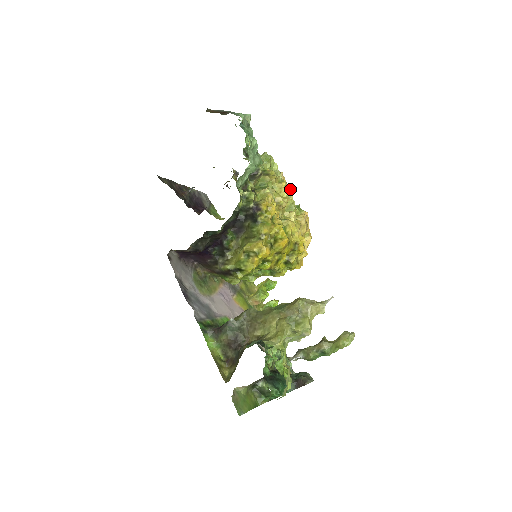
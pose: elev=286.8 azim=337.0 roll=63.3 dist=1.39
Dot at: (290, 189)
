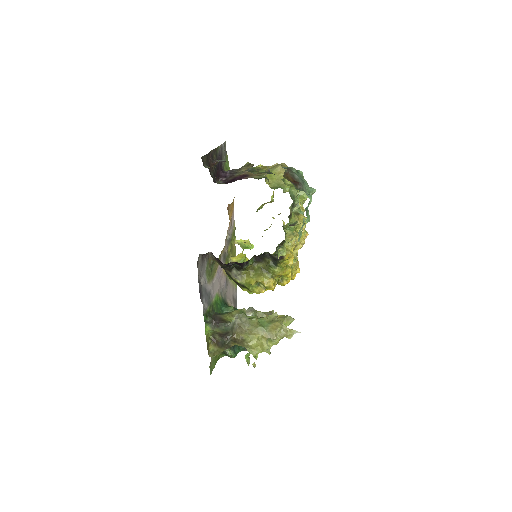
Dot at: occluded
